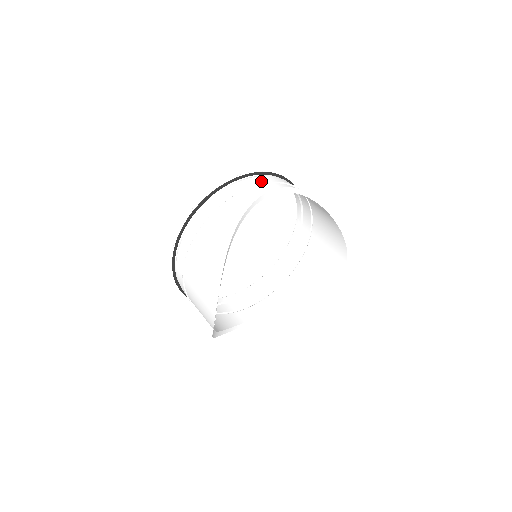
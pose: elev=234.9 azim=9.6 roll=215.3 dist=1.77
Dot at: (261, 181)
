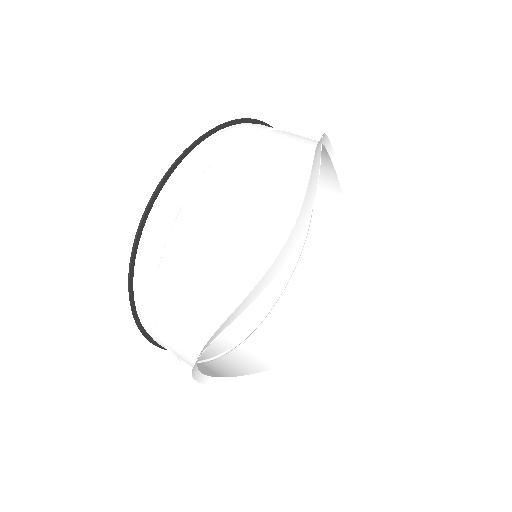
Dot at: occluded
